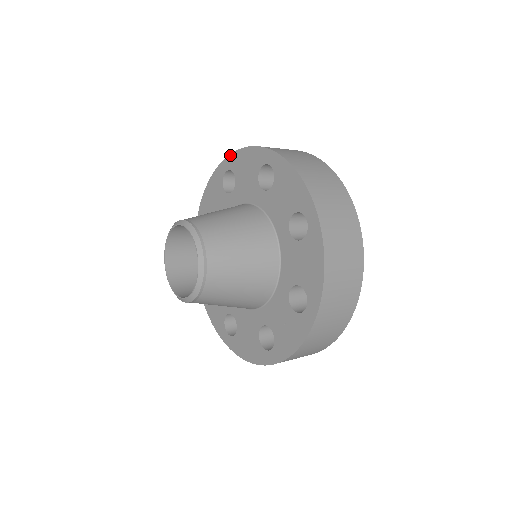
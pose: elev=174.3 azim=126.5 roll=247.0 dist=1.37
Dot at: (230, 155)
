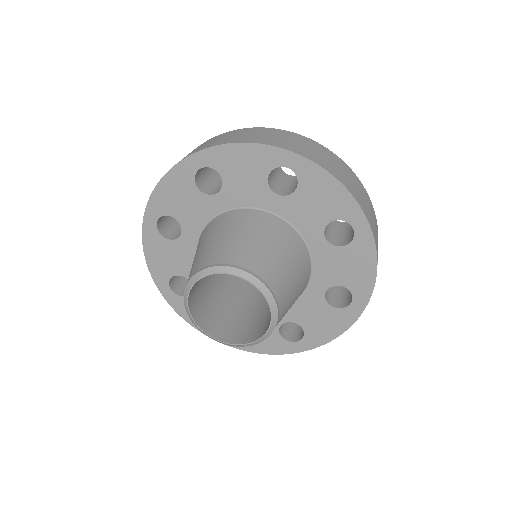
Dot at: (147, 206)
